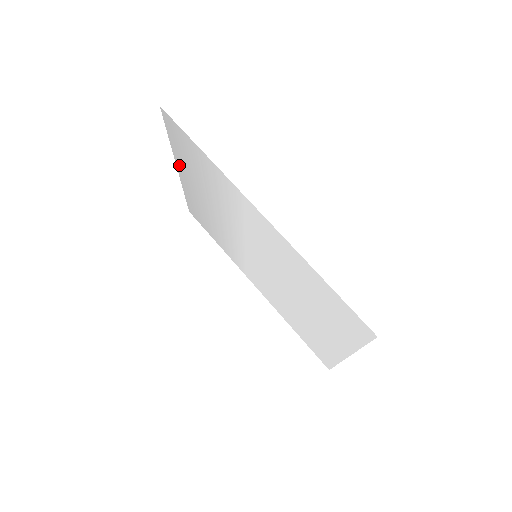
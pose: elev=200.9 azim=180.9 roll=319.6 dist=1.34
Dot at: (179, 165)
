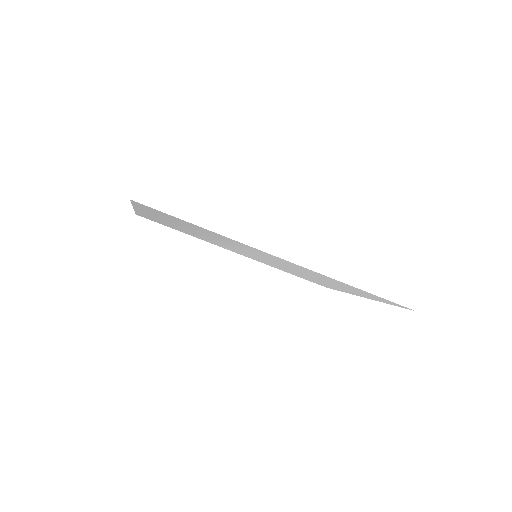
Dot at: (141, 210)
